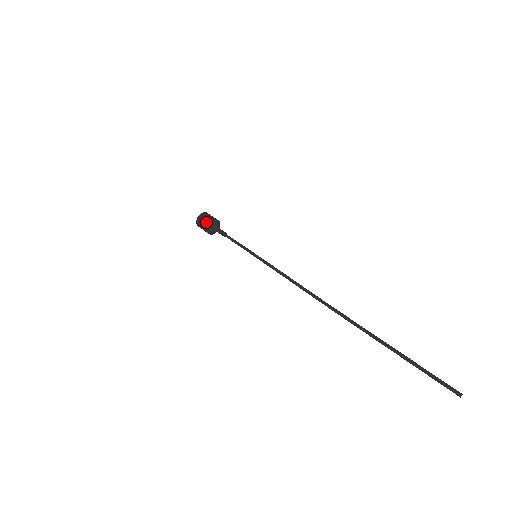
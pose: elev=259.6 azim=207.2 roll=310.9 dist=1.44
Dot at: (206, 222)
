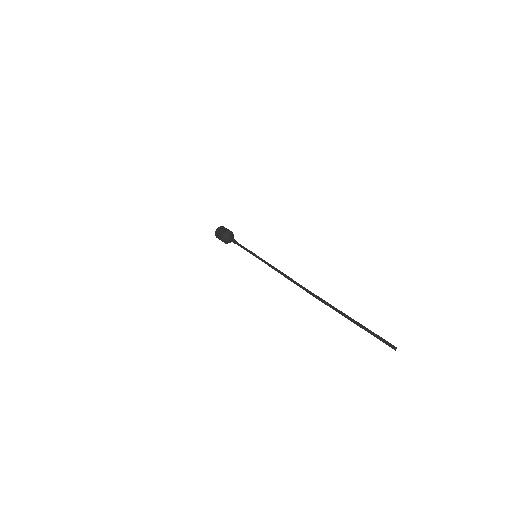
Dot at: (220, 236)
